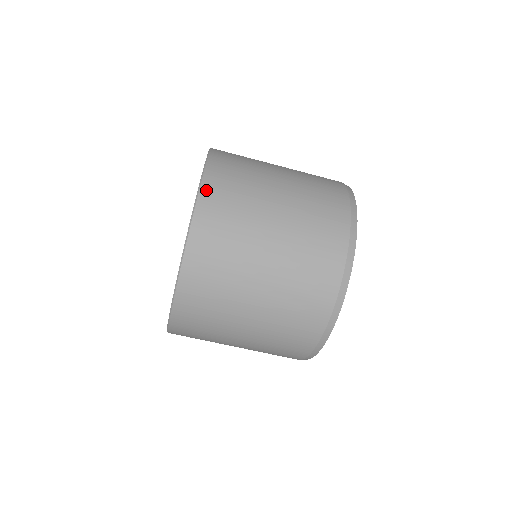
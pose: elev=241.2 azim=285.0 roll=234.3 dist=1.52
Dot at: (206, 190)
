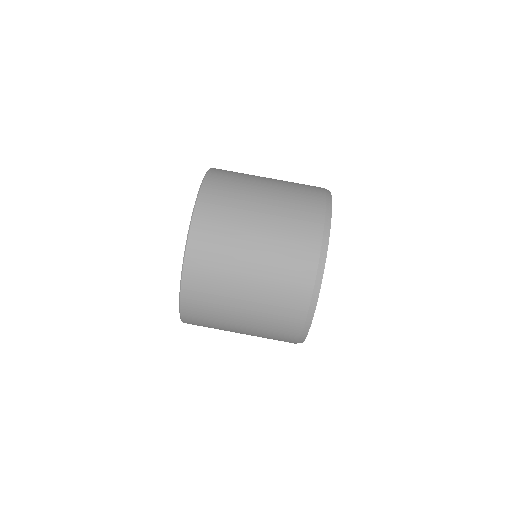
Dot at: (212, 174)
